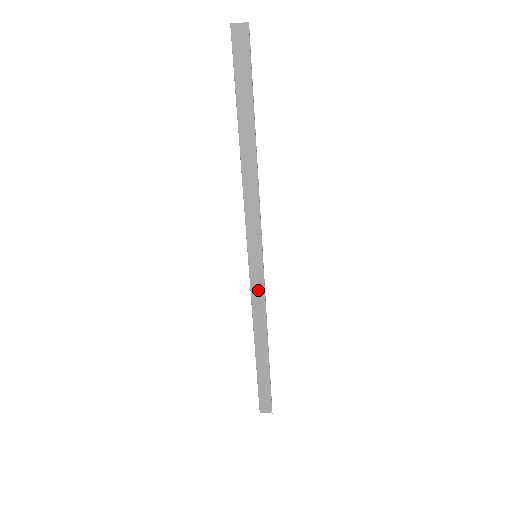
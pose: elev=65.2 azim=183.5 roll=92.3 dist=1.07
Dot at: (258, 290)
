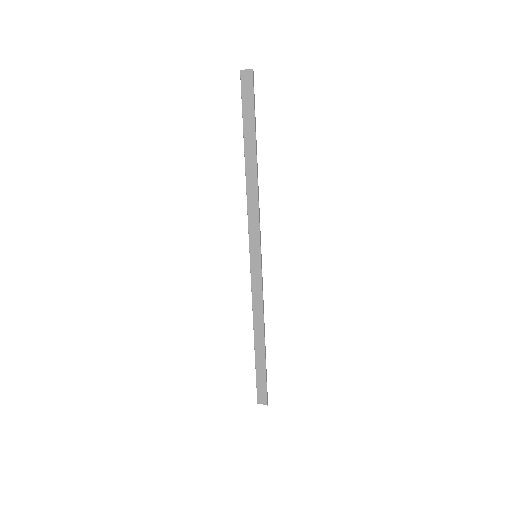
Dot at: (257, 286)
